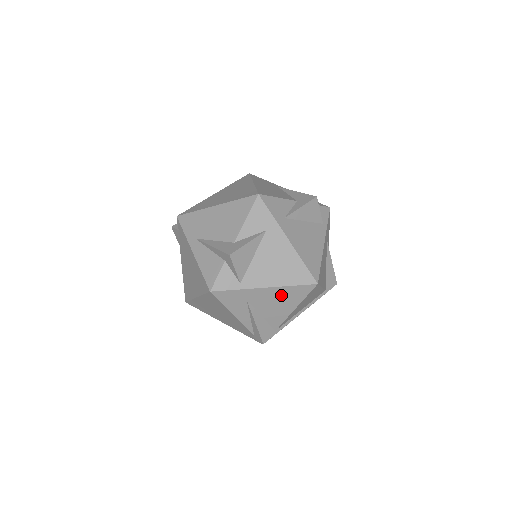
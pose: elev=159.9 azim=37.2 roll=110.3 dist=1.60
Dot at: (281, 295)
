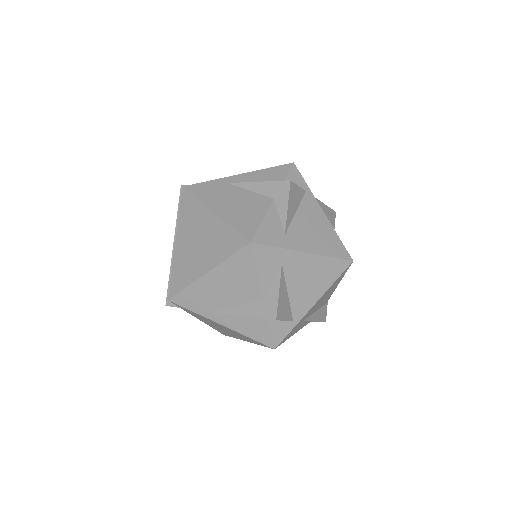
Dot at: (327, 293)
